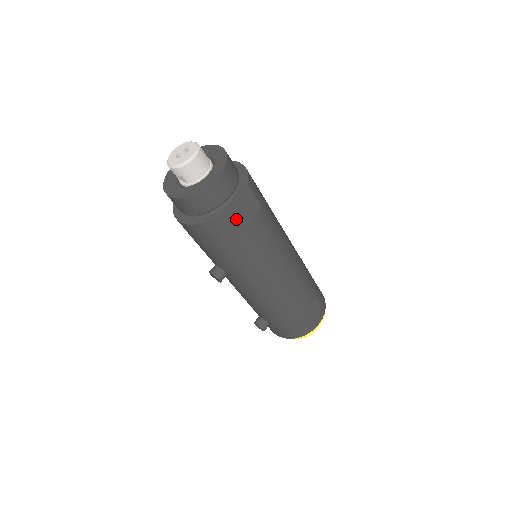
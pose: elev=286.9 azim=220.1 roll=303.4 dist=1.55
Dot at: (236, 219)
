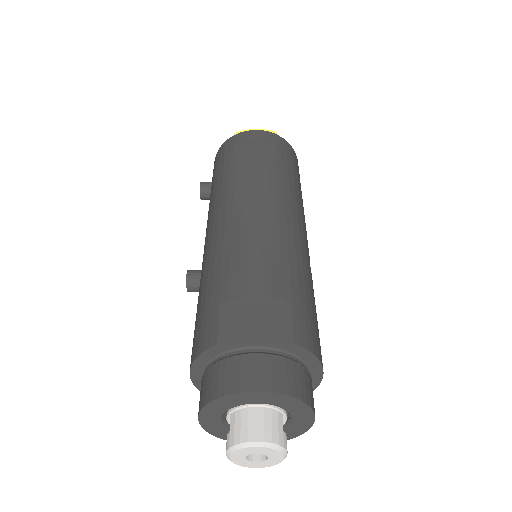
Dot at: occluded
